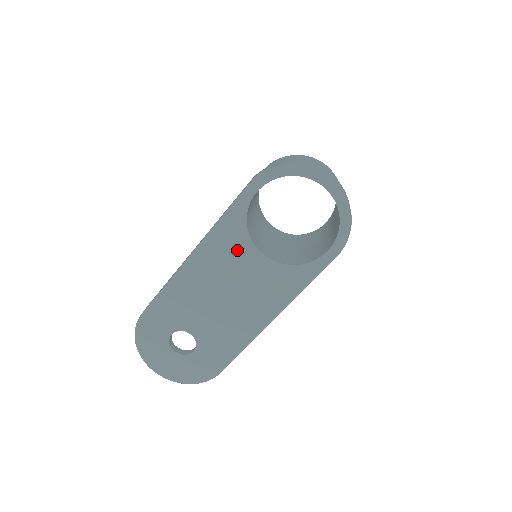
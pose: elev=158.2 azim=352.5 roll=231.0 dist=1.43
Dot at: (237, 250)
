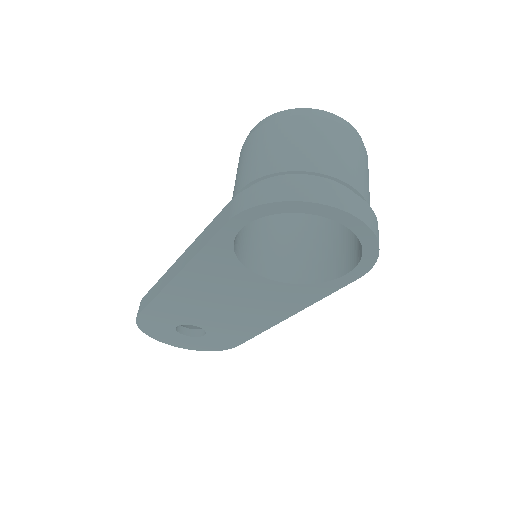
Dot at: (230, 274)
